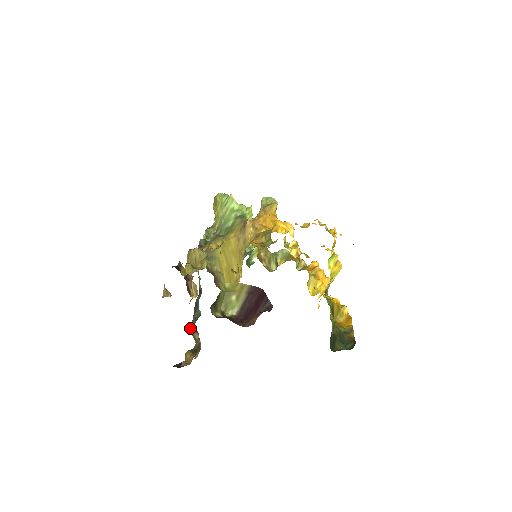
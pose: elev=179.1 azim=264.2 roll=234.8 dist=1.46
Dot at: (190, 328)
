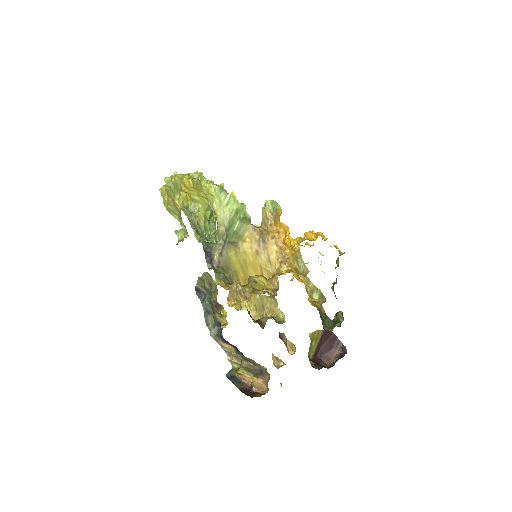
Dot at: (211, 336)
